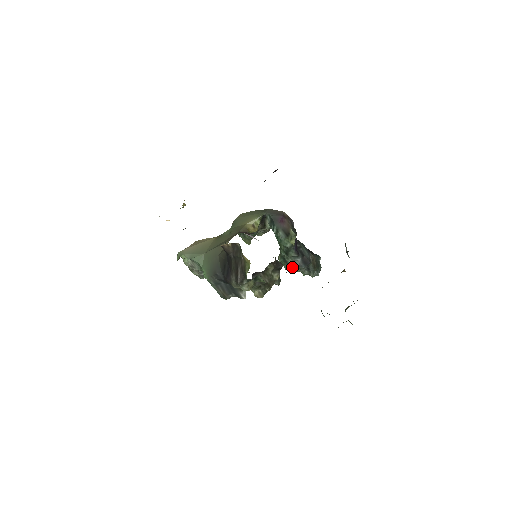
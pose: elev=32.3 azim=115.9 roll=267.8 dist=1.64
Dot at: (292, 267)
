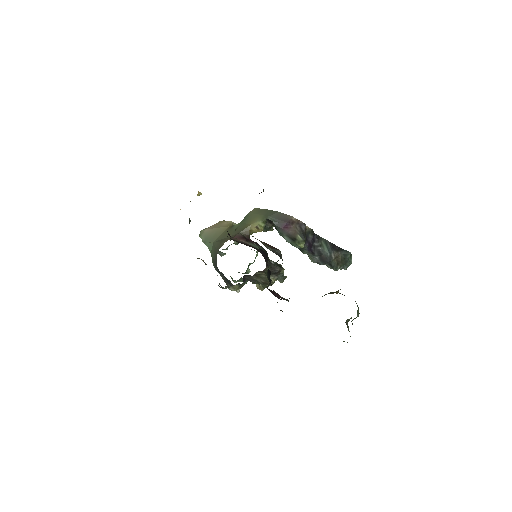
Dot at: occluded
